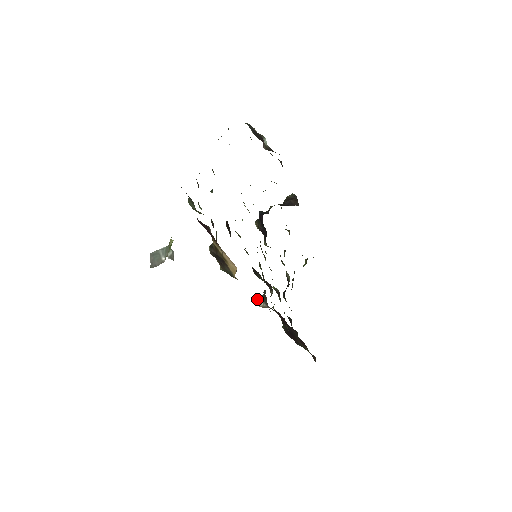
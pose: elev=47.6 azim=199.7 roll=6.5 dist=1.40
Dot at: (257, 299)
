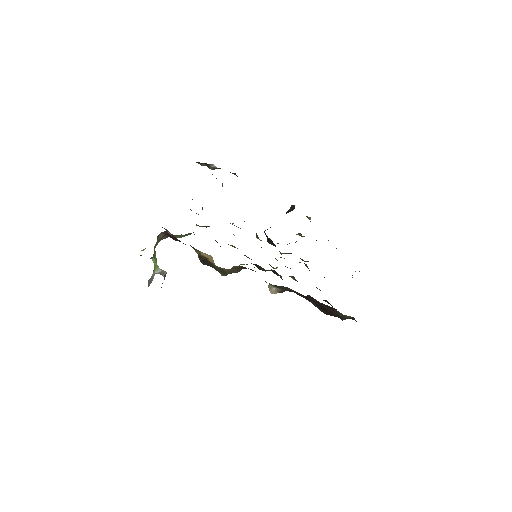
Dot at: occluded
